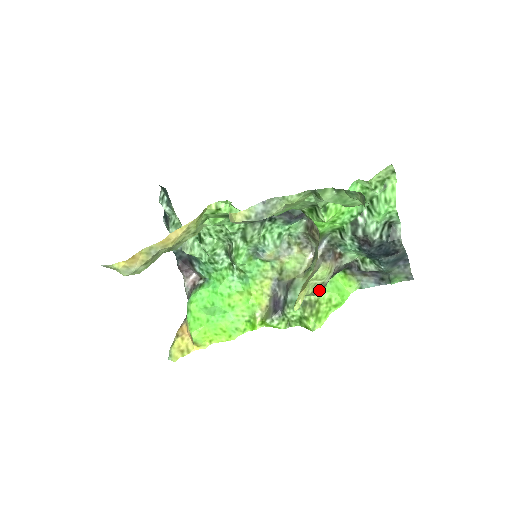
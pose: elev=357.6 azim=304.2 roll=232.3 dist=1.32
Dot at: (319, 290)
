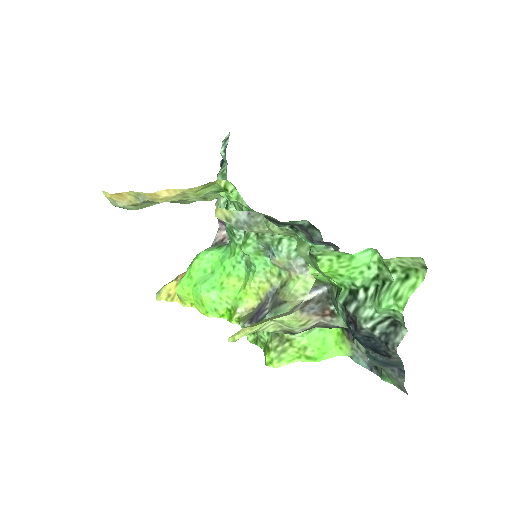
Dot at: (289, 333)
